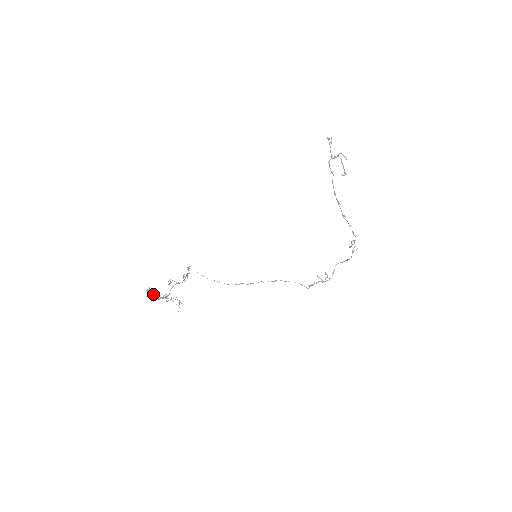
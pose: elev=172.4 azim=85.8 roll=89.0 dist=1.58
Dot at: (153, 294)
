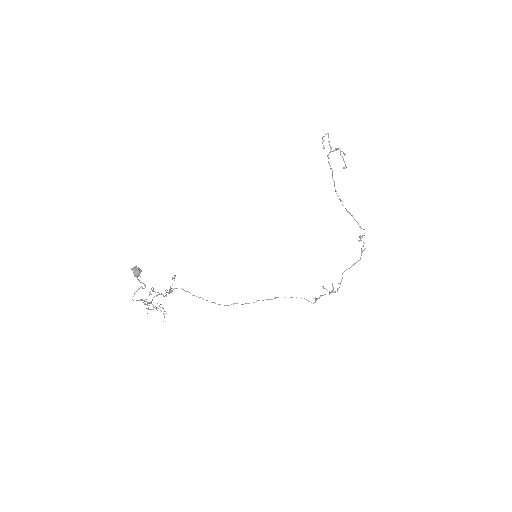
Dot at: occluded
